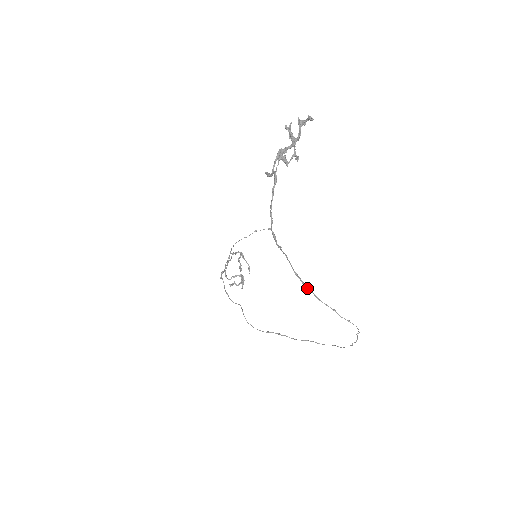
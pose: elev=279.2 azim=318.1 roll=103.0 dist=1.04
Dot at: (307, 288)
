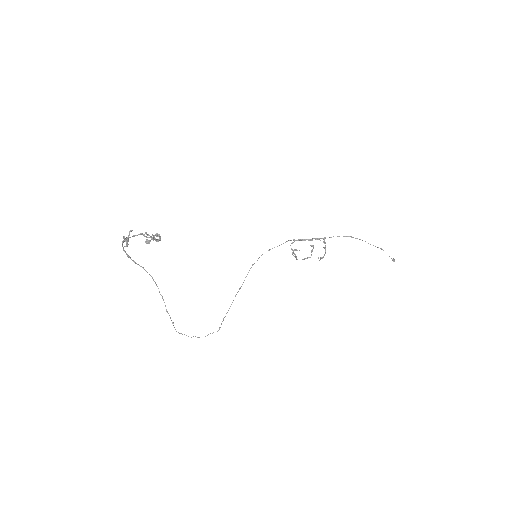
Dot at: occluded
